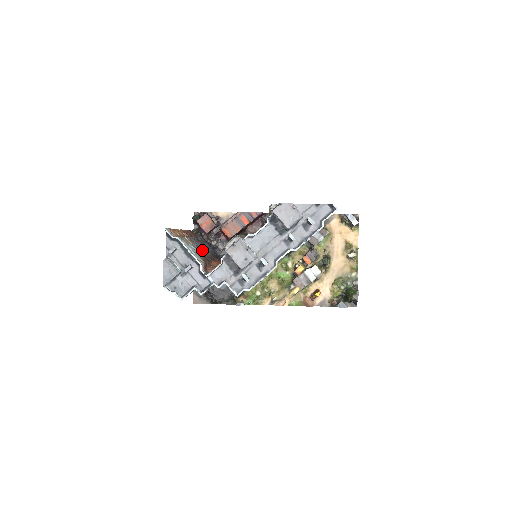
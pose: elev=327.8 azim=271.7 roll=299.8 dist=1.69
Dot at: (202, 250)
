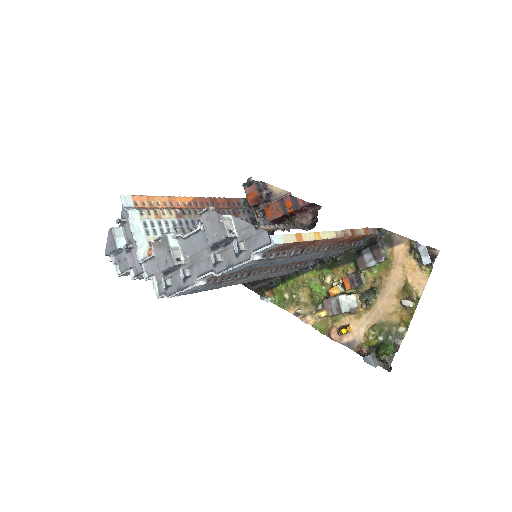
Dot at: (196, 228)
